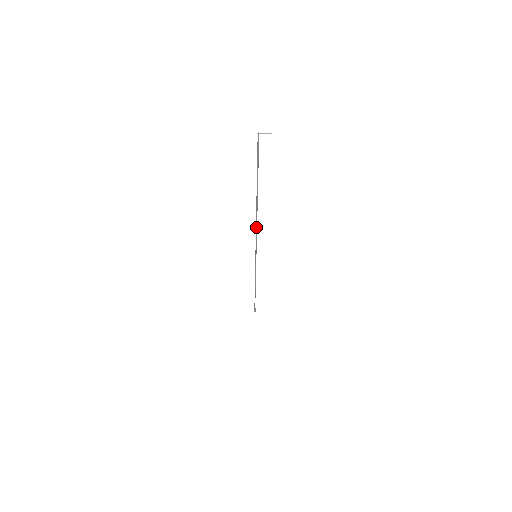
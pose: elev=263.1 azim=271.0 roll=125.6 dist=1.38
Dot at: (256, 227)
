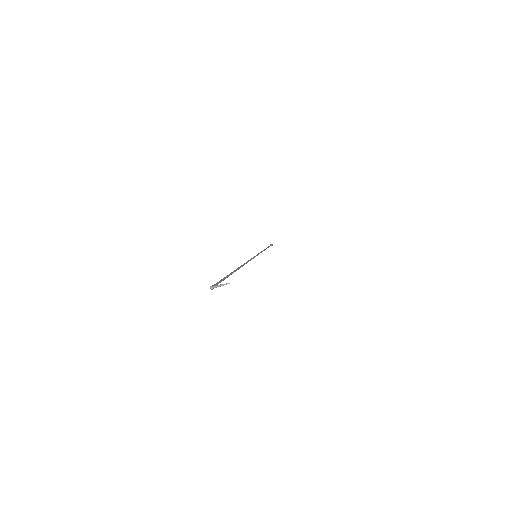
Dot at: (246, 263)
